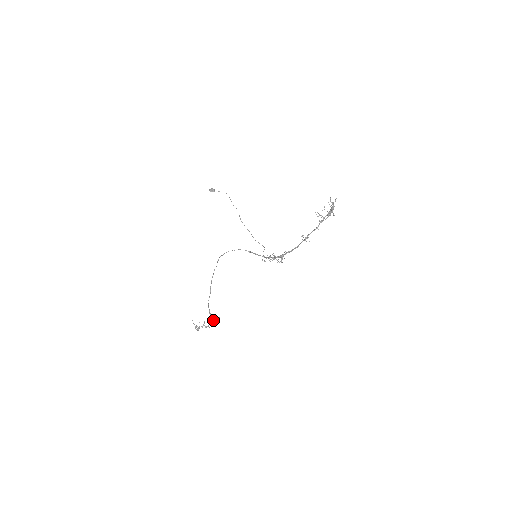
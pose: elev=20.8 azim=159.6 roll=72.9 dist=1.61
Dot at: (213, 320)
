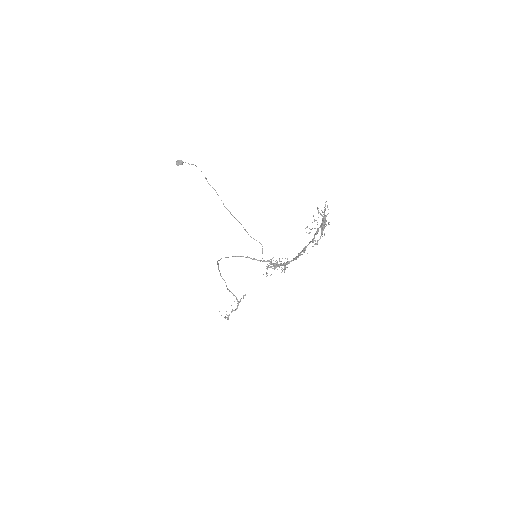
Dot at: (240, 300)
